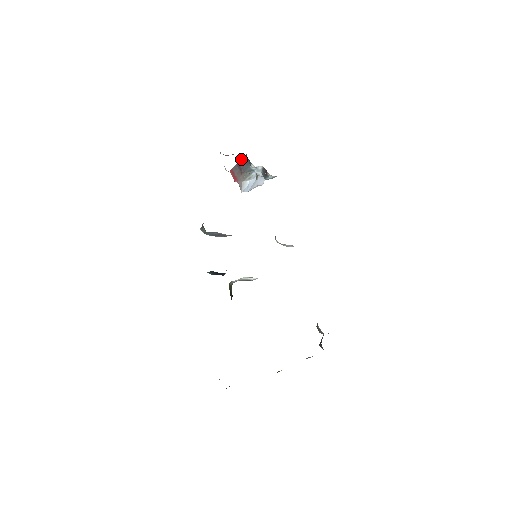
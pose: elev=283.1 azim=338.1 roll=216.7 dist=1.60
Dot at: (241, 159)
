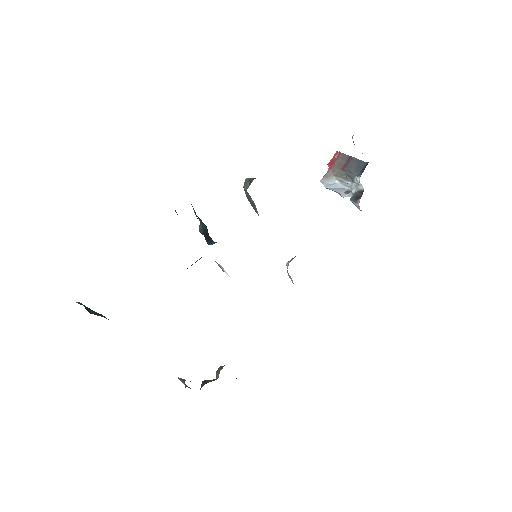
Dot at: occluded
